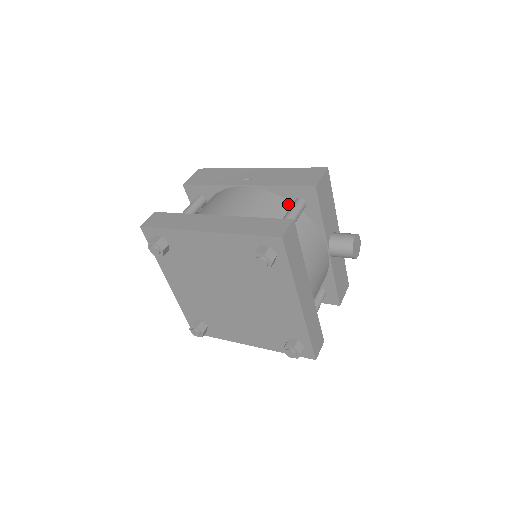
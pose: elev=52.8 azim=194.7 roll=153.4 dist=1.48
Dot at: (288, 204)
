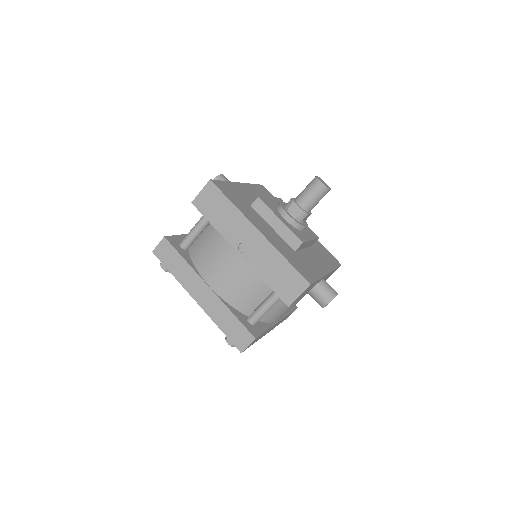
Dot at: occluded
